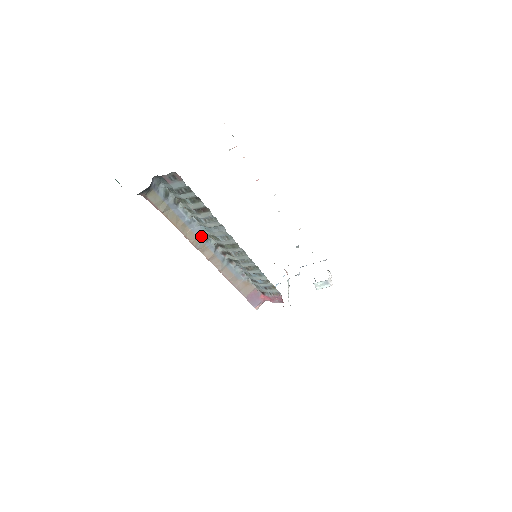
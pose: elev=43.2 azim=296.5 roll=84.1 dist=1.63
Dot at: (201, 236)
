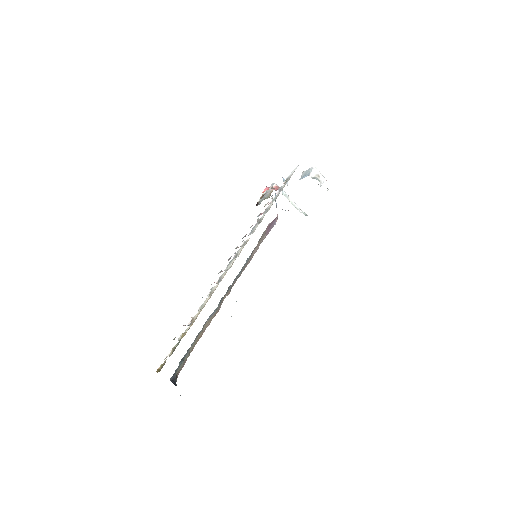
Dot at: (216, 310)
